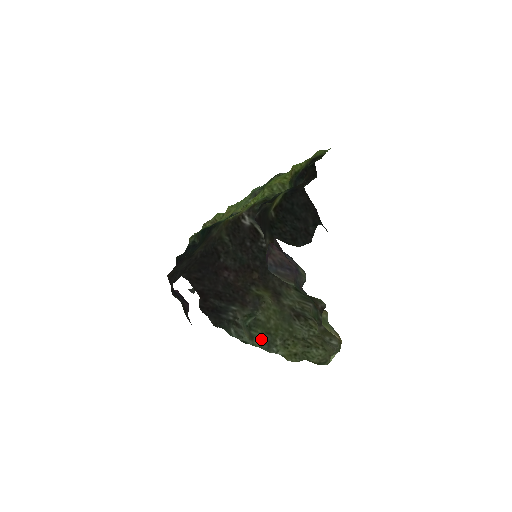
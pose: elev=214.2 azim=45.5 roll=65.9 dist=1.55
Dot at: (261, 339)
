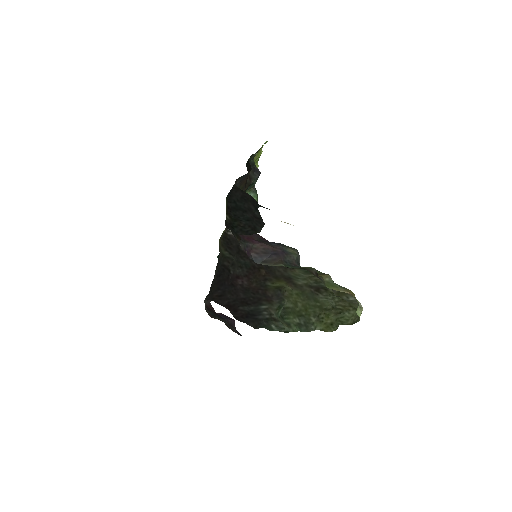
Dot at: (296, 323)
